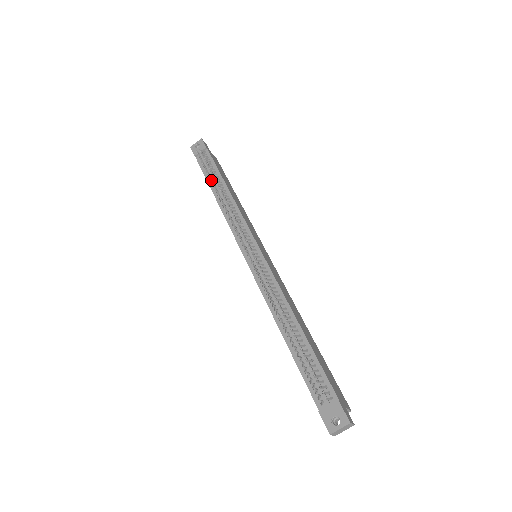
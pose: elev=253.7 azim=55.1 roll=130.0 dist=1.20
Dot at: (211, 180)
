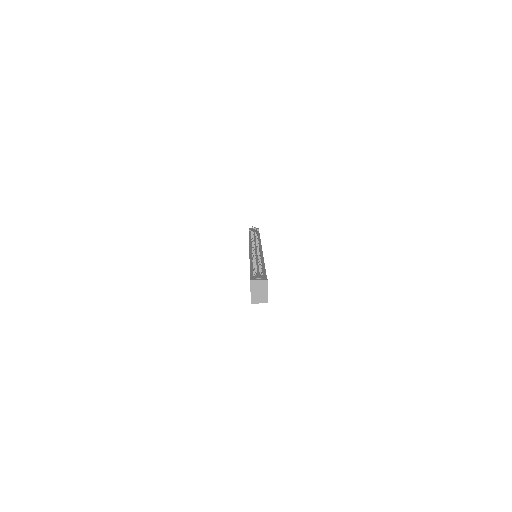
Dot at: occluded
